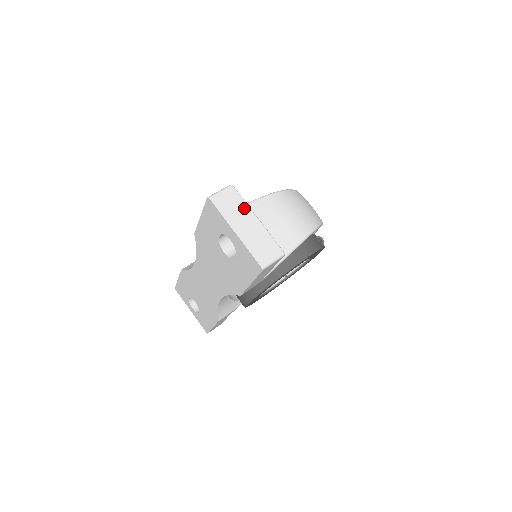
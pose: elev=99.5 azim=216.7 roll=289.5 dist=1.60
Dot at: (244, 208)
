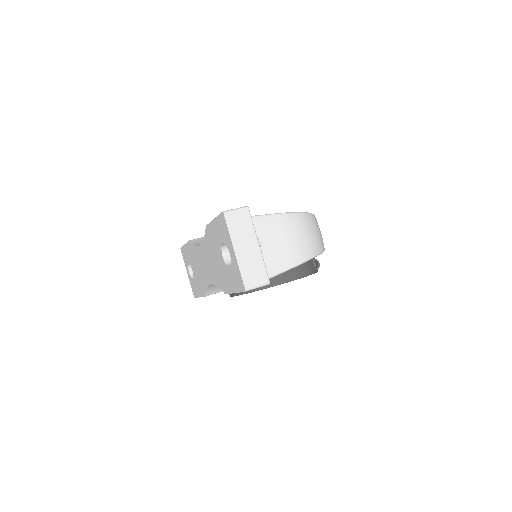
Dot at: (250, 232)
